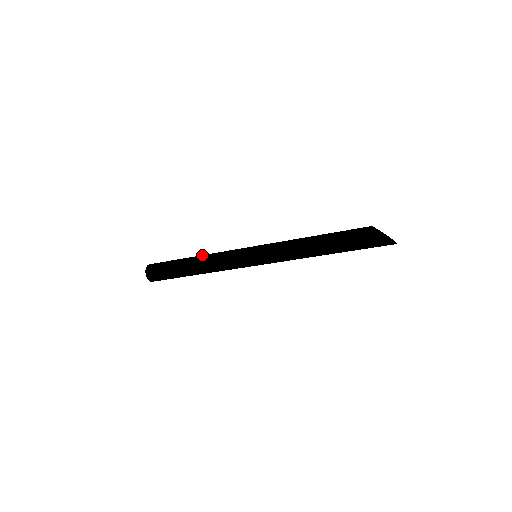
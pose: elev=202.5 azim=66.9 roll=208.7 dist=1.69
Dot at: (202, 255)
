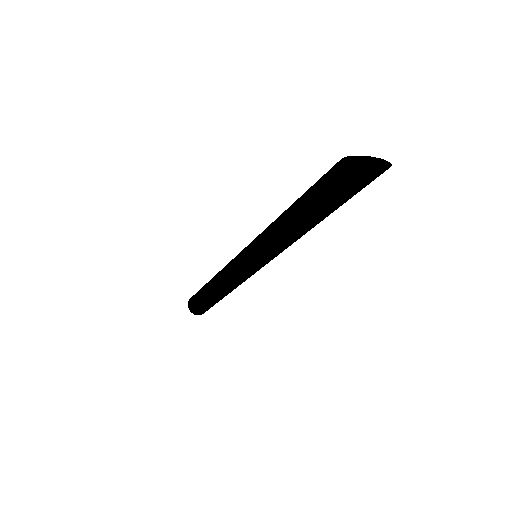
Dot at: (217, 273)
